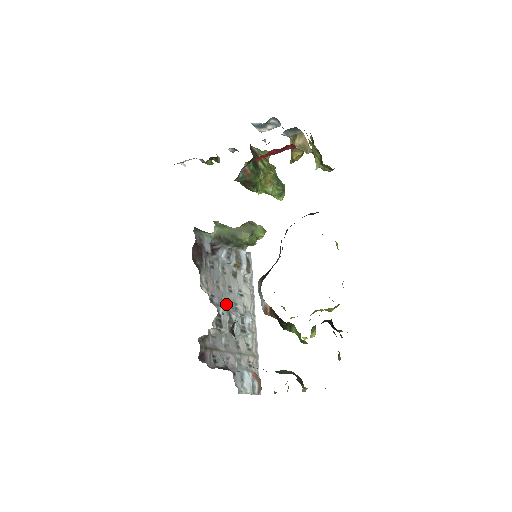
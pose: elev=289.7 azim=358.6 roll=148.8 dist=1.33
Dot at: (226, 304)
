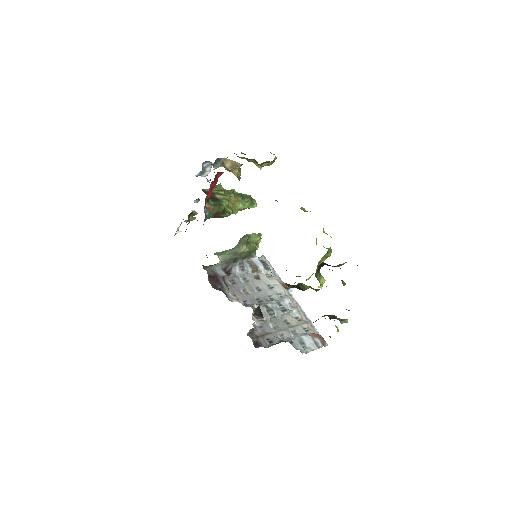
Dot at: (260, 301)
